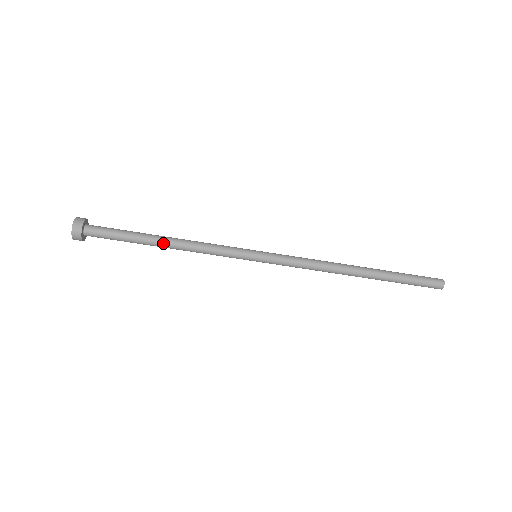
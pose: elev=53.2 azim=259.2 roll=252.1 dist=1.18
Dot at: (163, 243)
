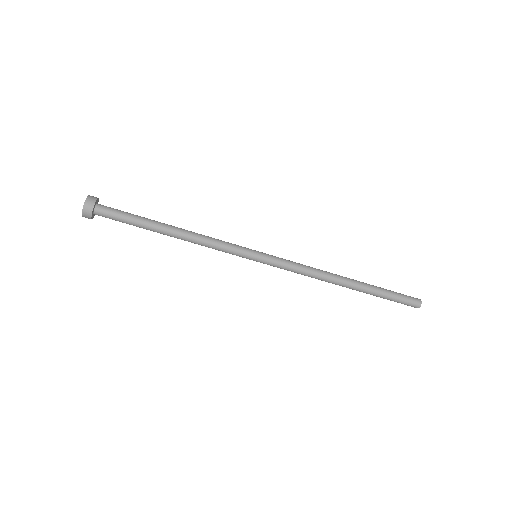
Dot at: (170, 234)
